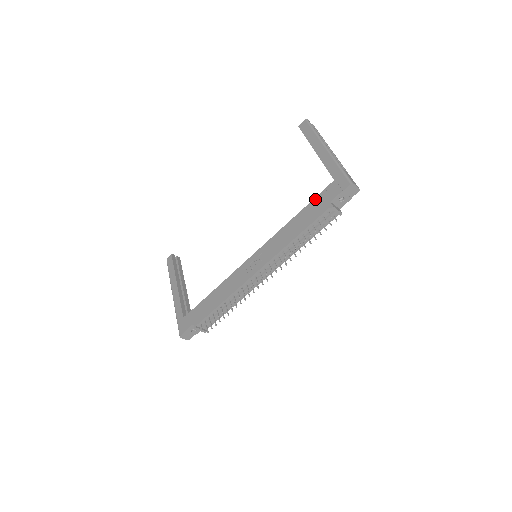
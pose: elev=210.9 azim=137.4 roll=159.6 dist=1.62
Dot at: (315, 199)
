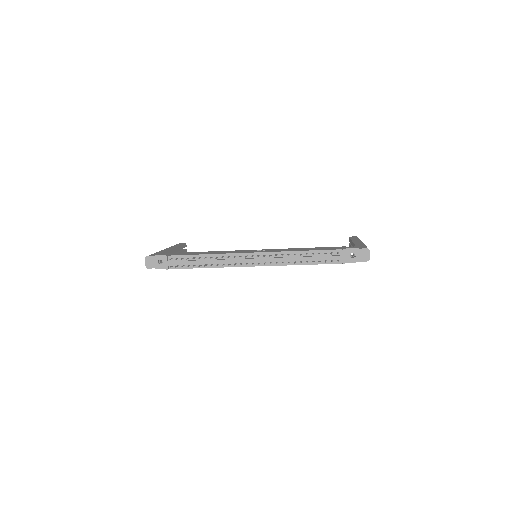
Dot at: (333, 247)
